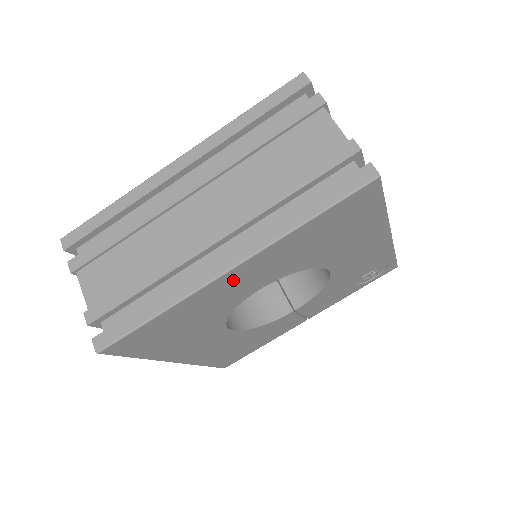
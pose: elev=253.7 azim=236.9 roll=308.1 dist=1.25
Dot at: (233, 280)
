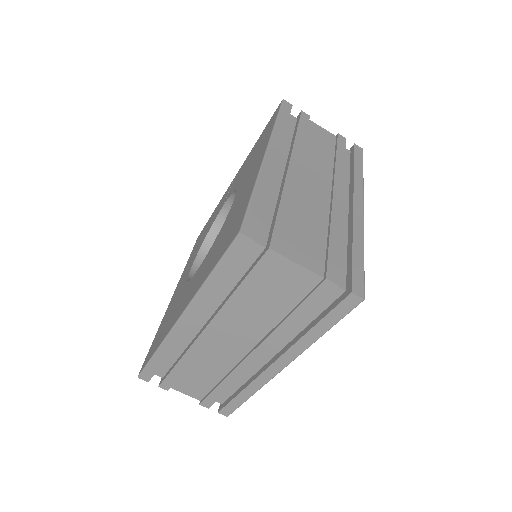
Dot at: occluded
